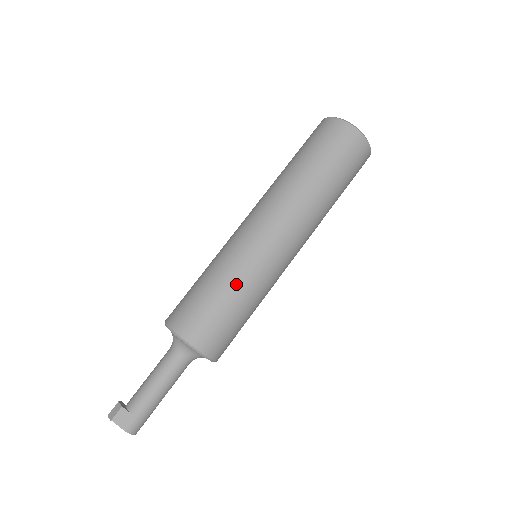
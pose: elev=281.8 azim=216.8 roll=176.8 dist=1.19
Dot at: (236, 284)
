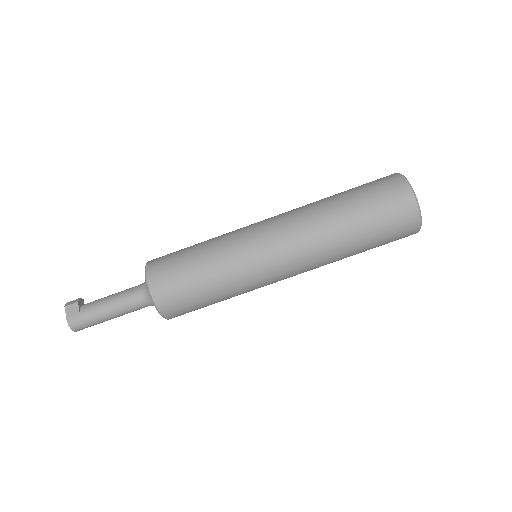
Dot at: (214, 261)
